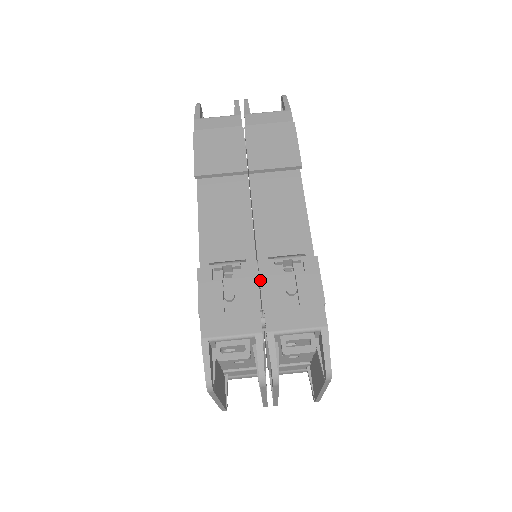
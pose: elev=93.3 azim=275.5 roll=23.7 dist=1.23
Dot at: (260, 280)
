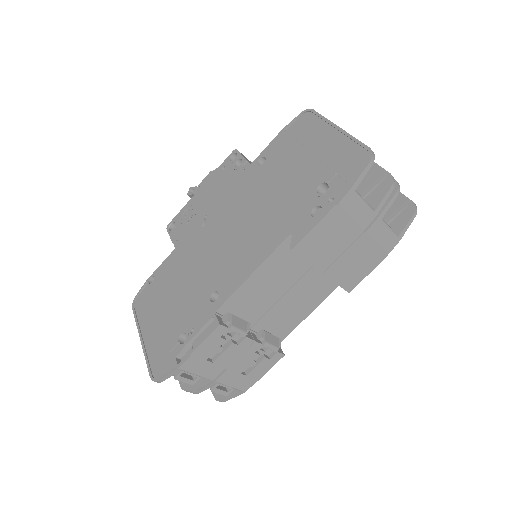
Dot at: (244, 352)
